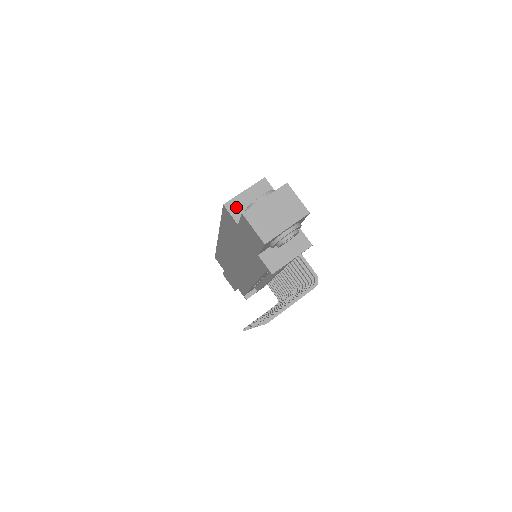
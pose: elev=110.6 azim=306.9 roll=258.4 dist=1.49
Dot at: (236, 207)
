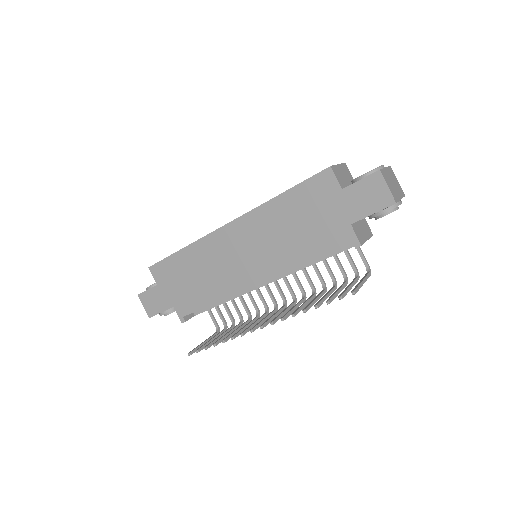
Dot at: (338, 174)
